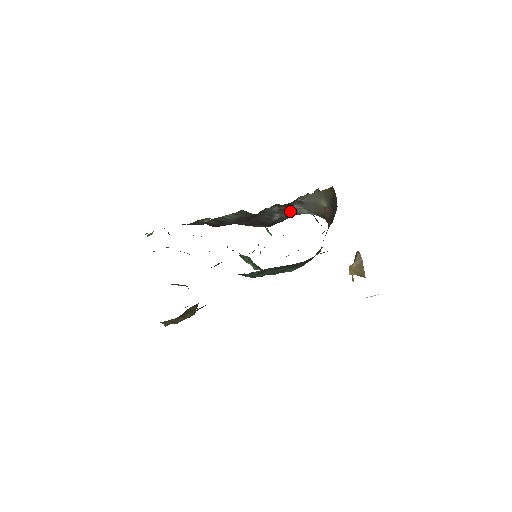
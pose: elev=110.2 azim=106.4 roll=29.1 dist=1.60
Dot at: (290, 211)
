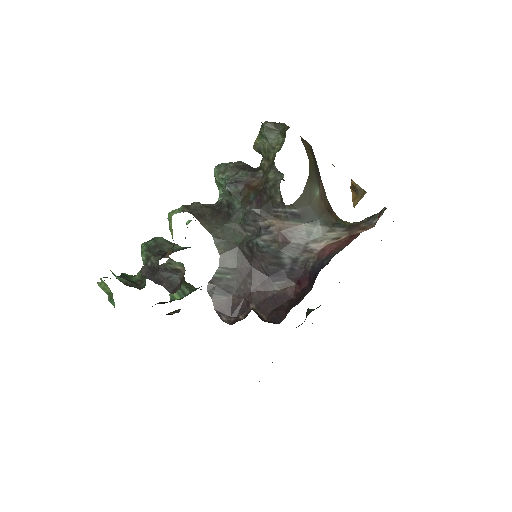
Dot at: (294, 240)
